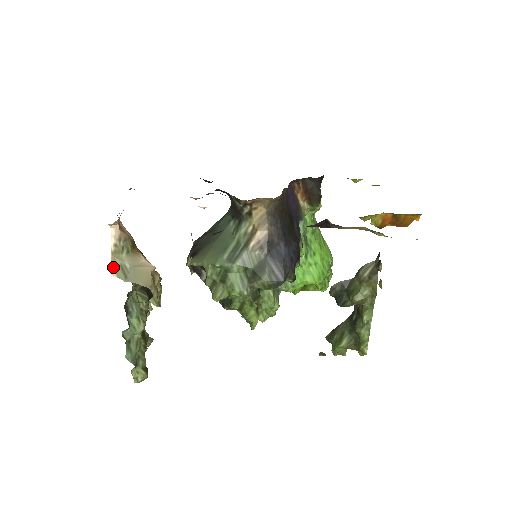
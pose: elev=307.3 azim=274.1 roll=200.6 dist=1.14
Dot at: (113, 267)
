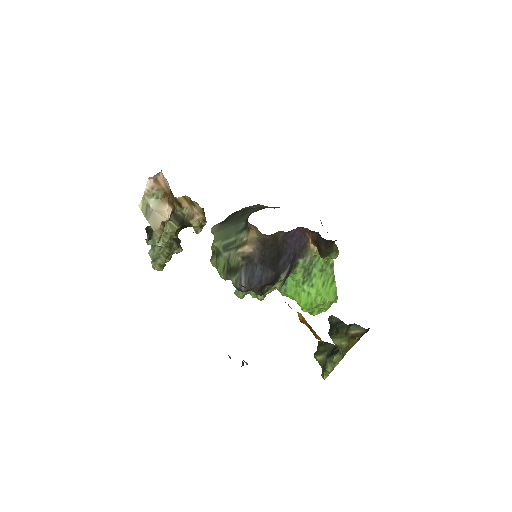
Dot at: (142, 202)
